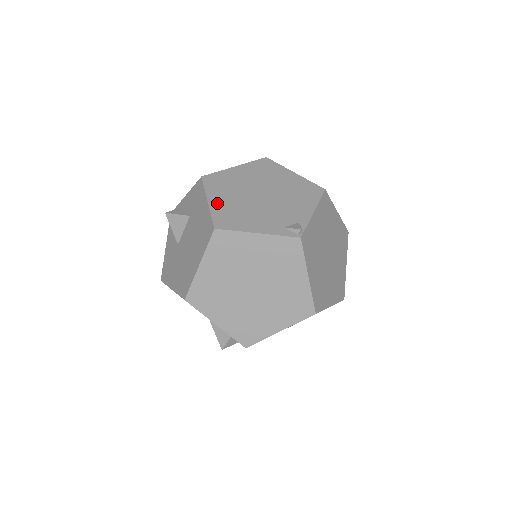
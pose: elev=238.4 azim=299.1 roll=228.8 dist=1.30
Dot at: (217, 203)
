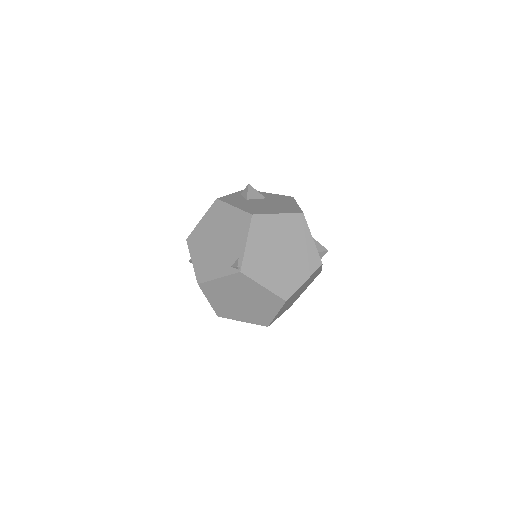
Dot at: (196, 261)
